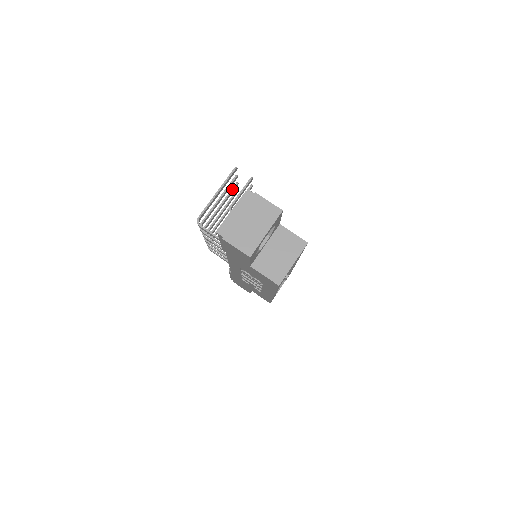
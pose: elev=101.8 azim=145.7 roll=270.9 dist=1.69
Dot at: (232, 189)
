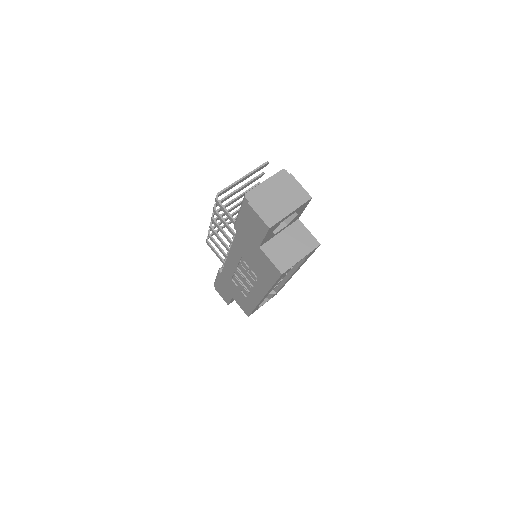
Dot at: (253, 186)
